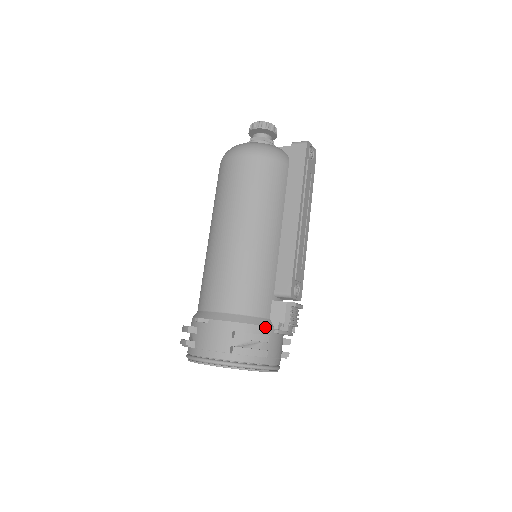
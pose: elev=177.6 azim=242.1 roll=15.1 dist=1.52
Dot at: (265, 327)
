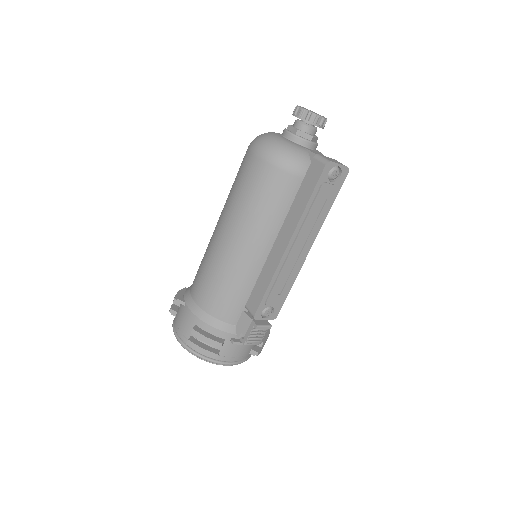
Dot at: (225, 333)
